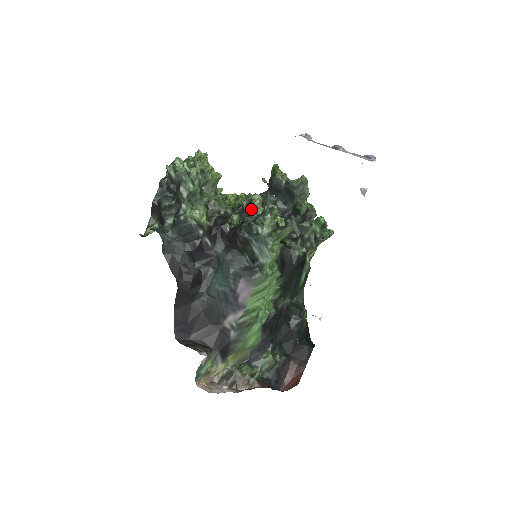
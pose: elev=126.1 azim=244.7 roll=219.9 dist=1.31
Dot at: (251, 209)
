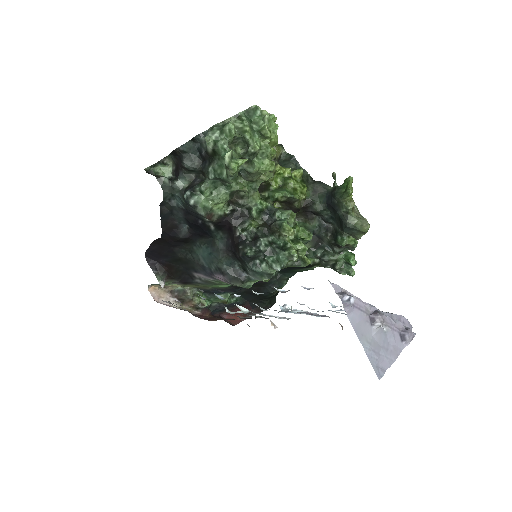
Dot at: (276, 231)
